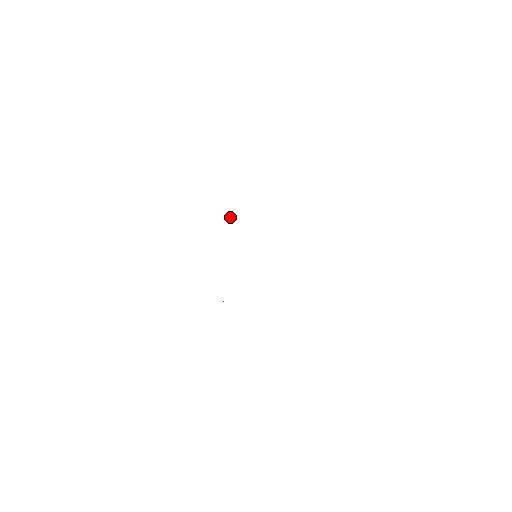
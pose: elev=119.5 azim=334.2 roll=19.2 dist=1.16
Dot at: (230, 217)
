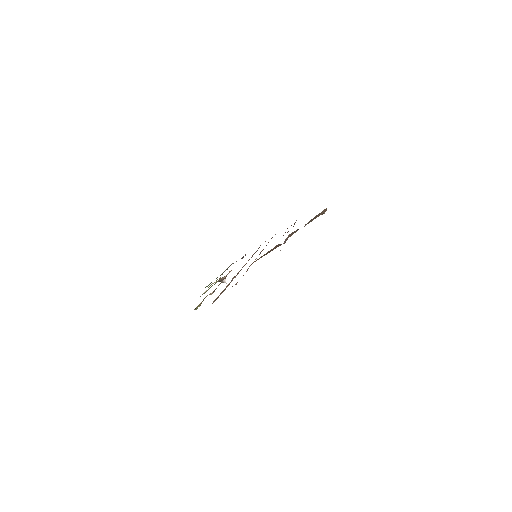
Dot at: (225, 280)
